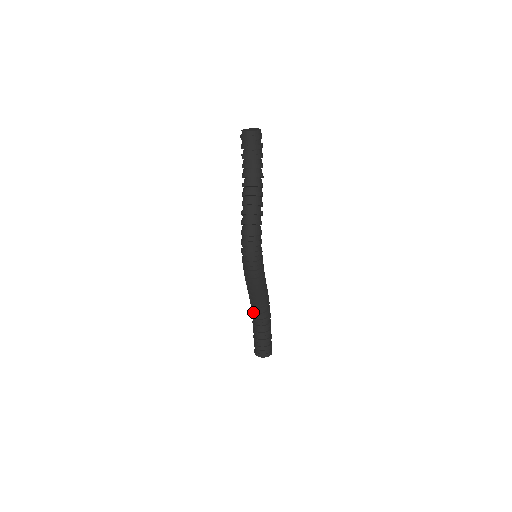
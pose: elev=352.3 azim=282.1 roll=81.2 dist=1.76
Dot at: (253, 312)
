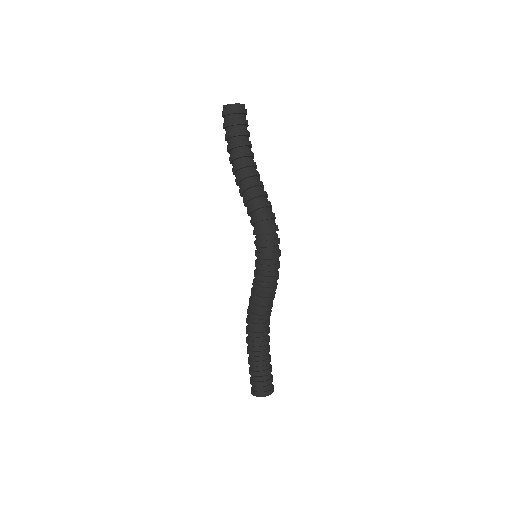
Dot at: (258, 333)
